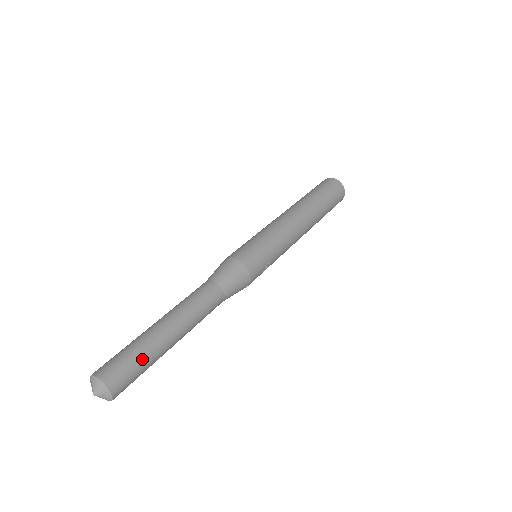
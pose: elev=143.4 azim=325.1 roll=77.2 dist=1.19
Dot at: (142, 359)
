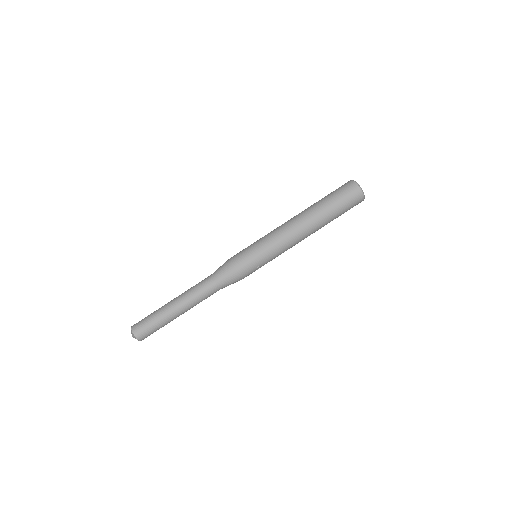
Dot at: (156, 324)
